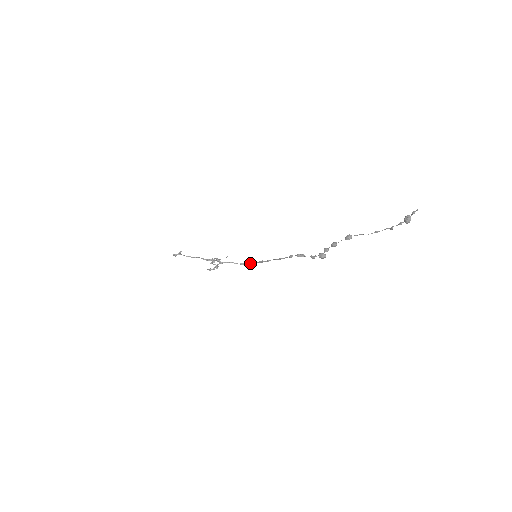
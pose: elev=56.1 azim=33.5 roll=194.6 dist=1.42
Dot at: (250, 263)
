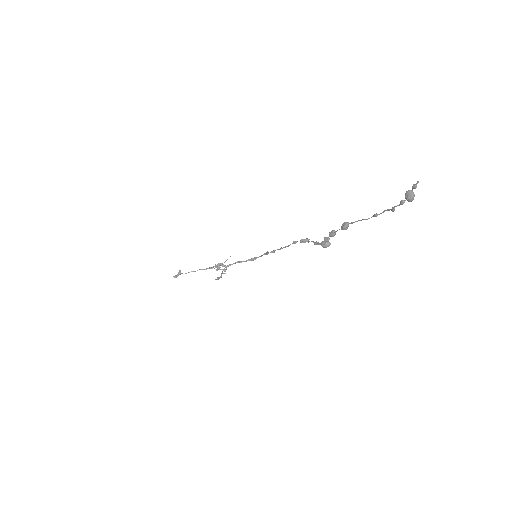
Dot at: (256, 257)
